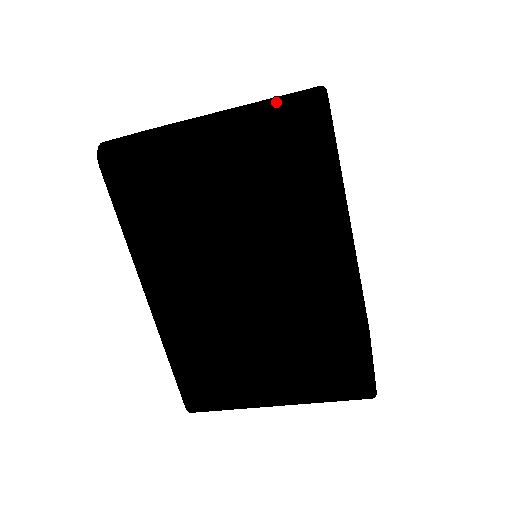
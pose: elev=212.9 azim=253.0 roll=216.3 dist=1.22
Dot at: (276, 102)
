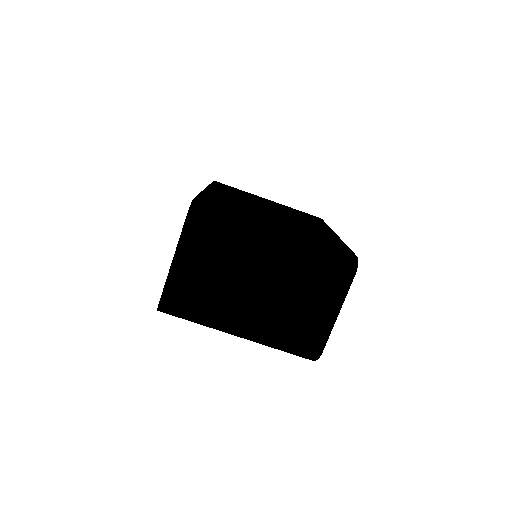
Dot at: occluded
